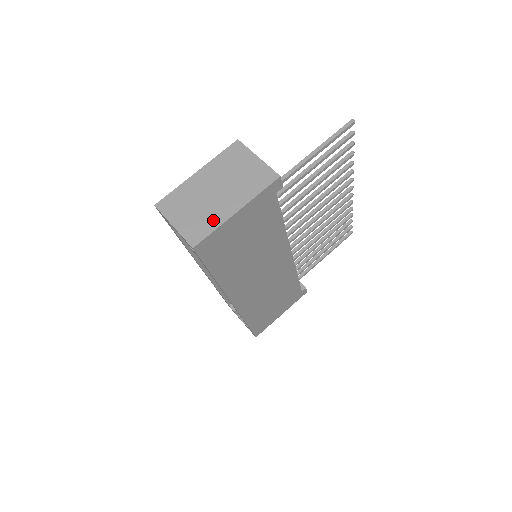
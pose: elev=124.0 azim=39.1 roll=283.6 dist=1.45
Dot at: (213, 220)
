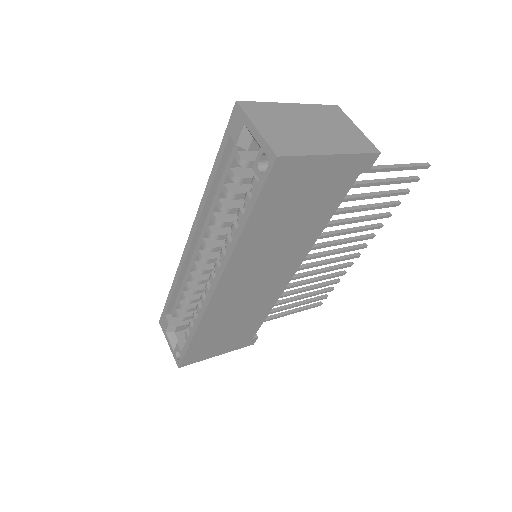
Dot at: (305, 146)
